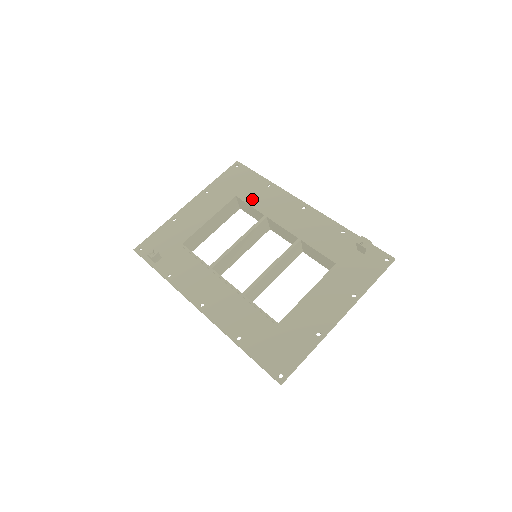
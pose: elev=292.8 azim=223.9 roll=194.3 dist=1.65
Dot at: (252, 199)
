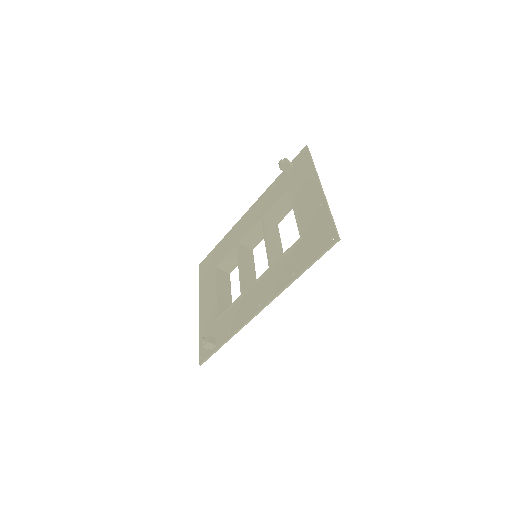
Dot at: (224, 254)
